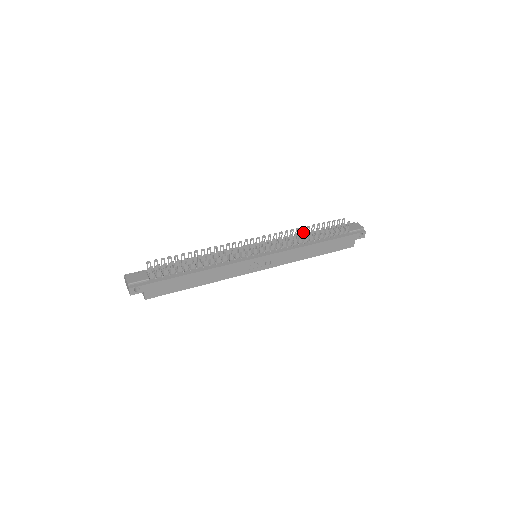
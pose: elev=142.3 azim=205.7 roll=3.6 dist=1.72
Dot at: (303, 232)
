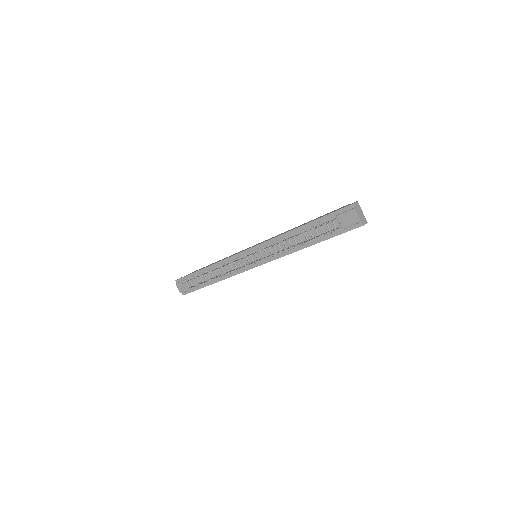
Dot at: occluded
